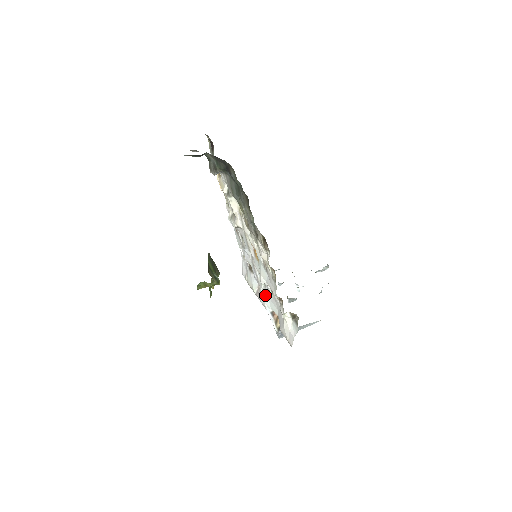
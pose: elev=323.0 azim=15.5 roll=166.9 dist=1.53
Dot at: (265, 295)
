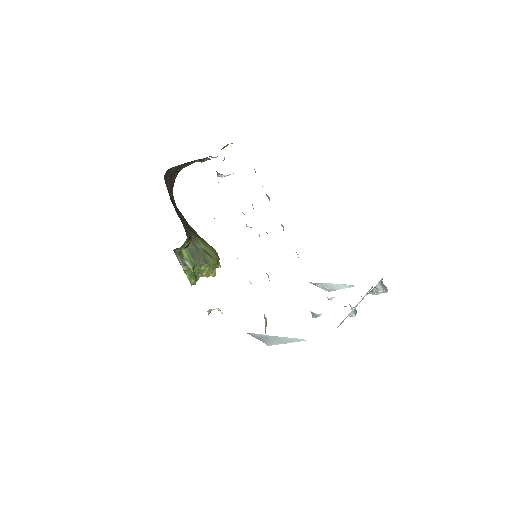
Dot at: occluded
